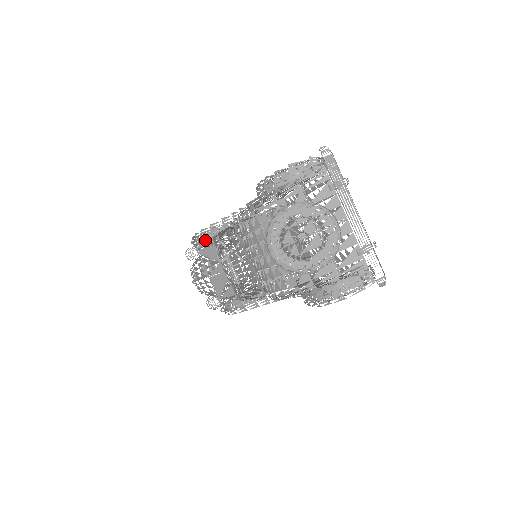
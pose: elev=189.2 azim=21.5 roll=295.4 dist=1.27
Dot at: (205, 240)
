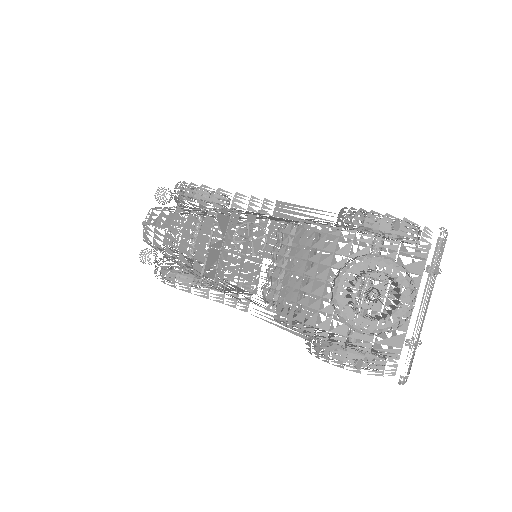
Dot at: occluded
